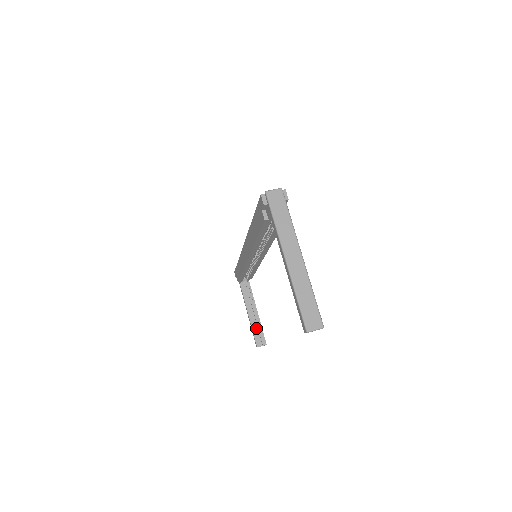
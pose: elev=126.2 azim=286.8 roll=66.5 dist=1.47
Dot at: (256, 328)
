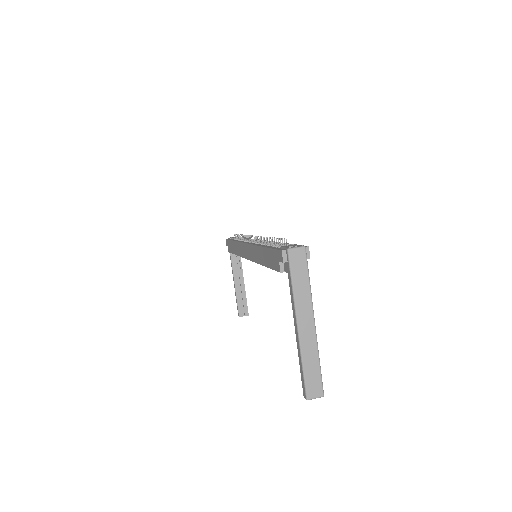
Dot at: (240, 298)
